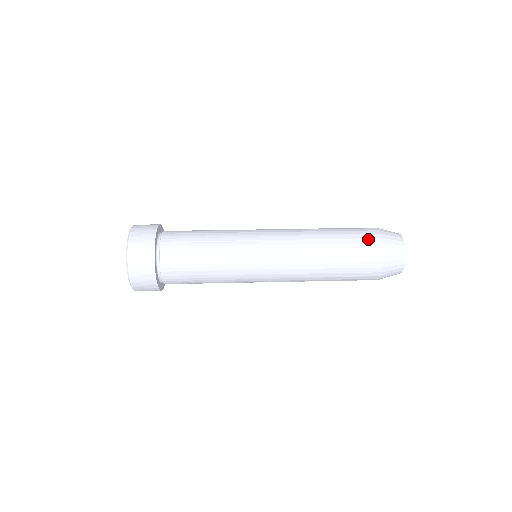
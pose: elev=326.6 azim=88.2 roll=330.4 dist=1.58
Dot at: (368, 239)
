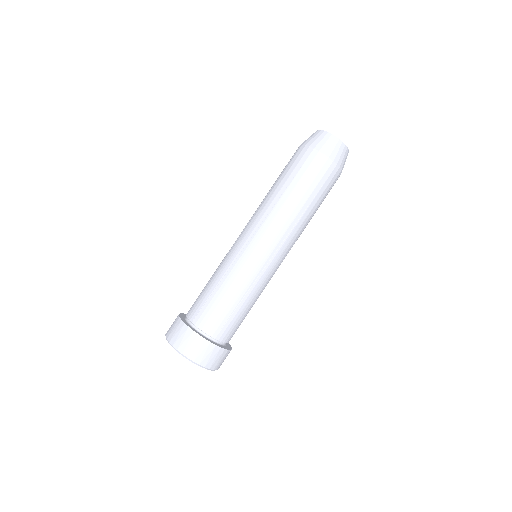
Dot at: (326, 173)
